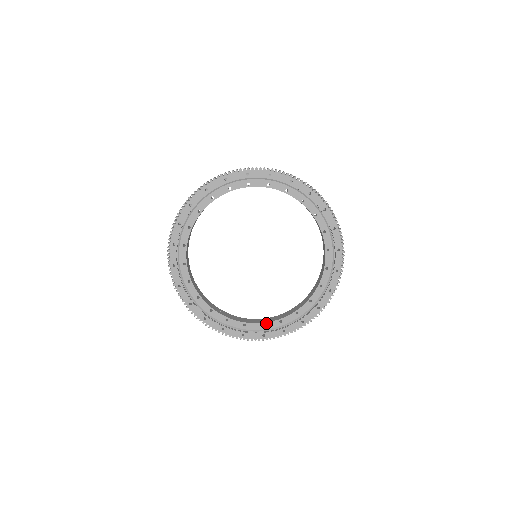
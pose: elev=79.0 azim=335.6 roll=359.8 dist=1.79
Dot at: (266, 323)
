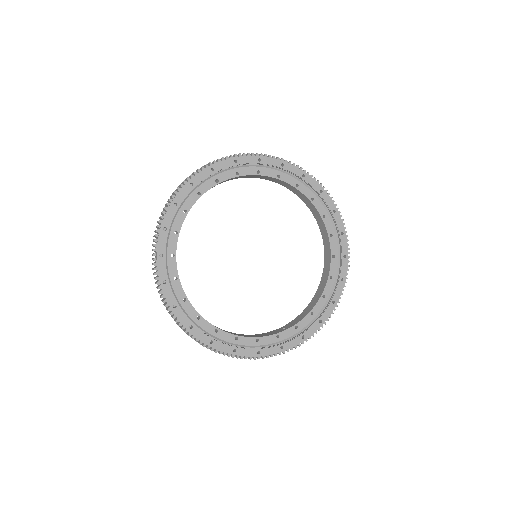
Dot at: (323, 292)
